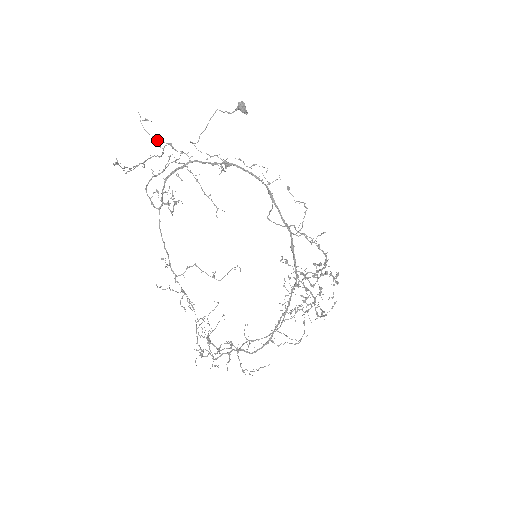
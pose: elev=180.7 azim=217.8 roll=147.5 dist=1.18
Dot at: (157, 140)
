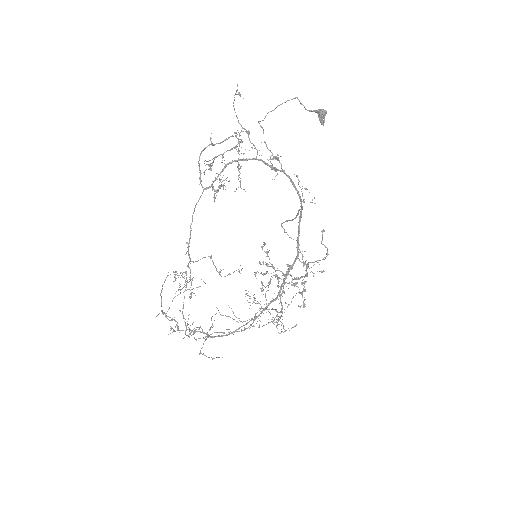
Dot at: occluded
